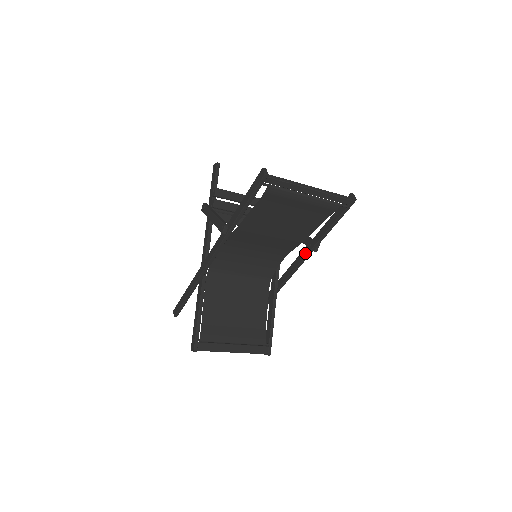
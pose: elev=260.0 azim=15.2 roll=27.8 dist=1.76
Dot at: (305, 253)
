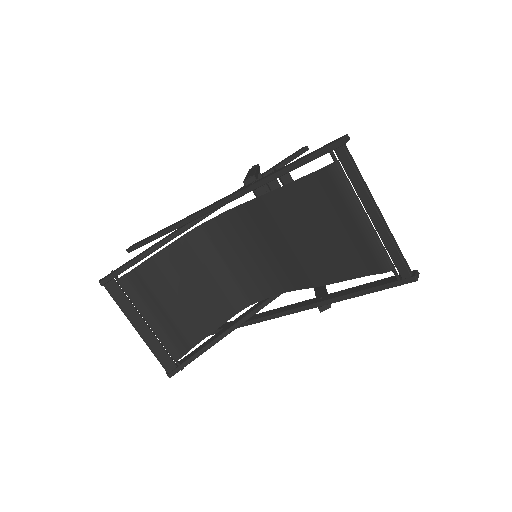
Dot at: (308, 302)
